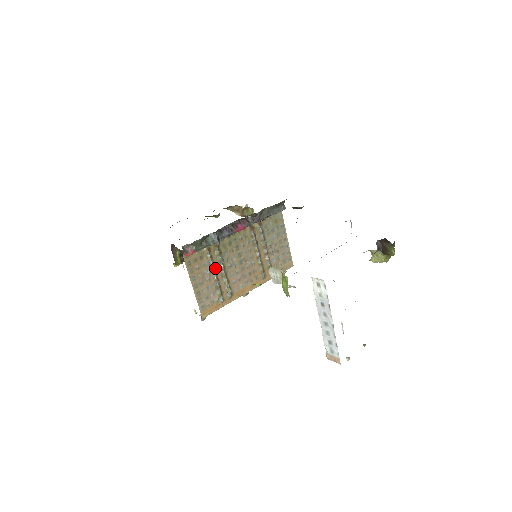
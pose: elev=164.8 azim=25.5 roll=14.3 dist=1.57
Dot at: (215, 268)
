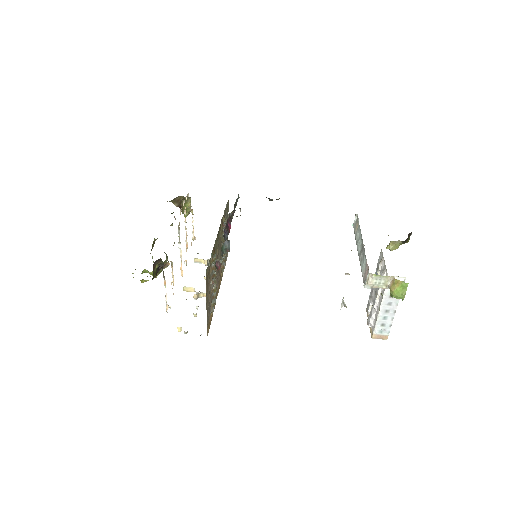
Dot at: occluded
